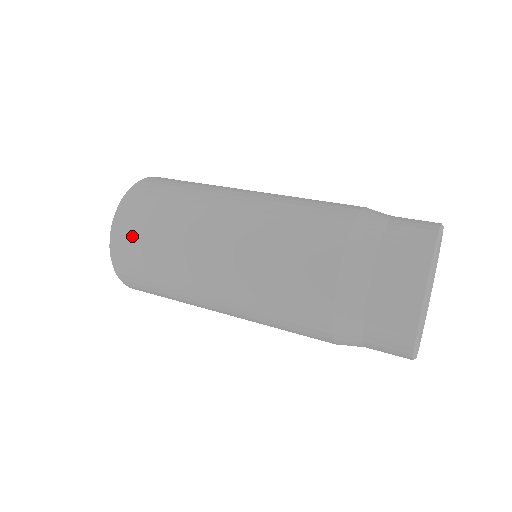
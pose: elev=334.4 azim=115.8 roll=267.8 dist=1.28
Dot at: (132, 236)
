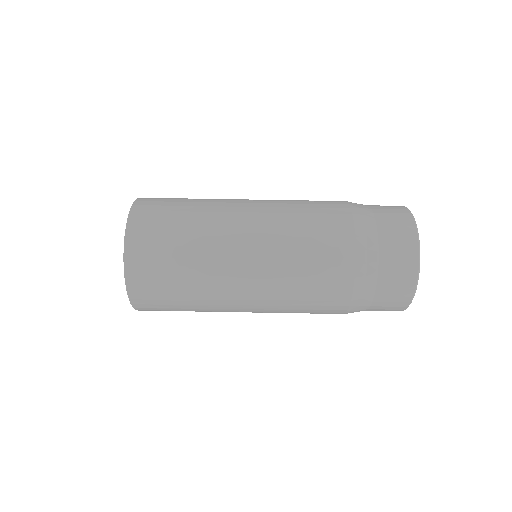
Dot at: (151, 251)
